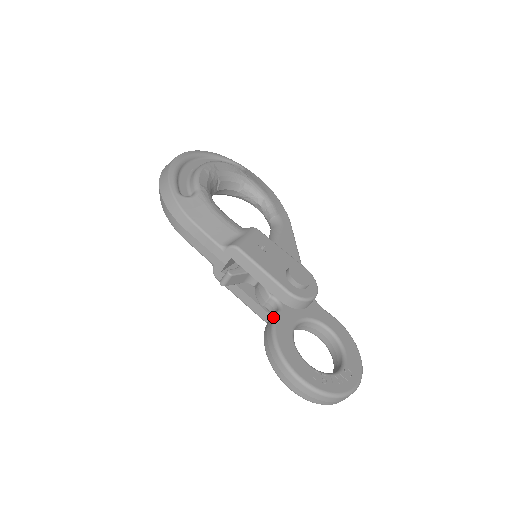
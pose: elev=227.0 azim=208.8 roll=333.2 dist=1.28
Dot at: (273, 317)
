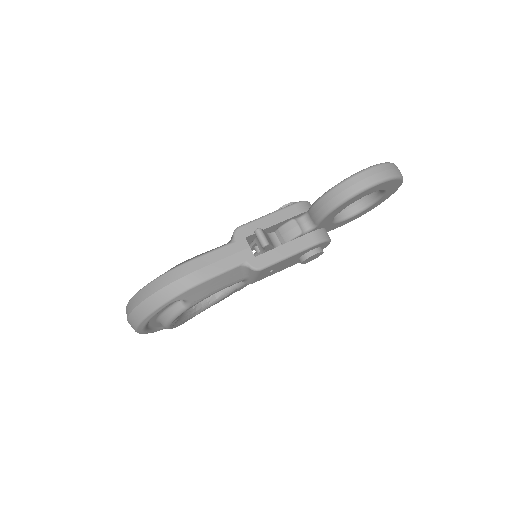
Dot at: (312, 207)
